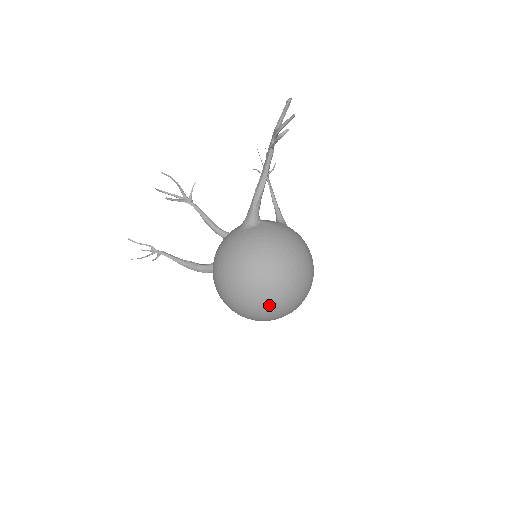
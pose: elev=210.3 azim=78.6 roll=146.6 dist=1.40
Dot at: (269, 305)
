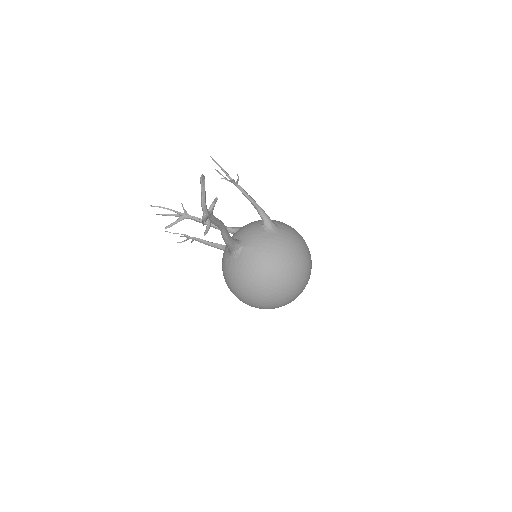
Dot at: (273, 308)
